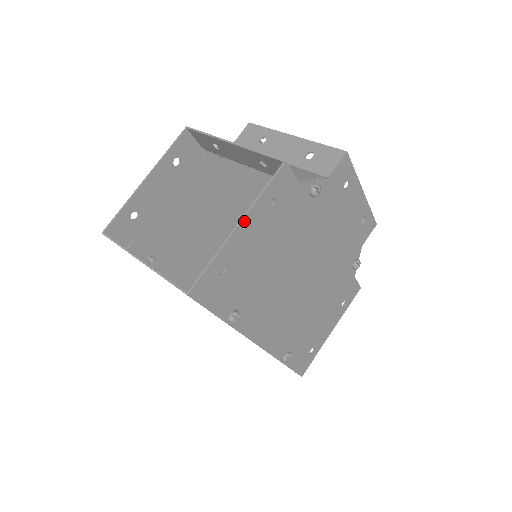
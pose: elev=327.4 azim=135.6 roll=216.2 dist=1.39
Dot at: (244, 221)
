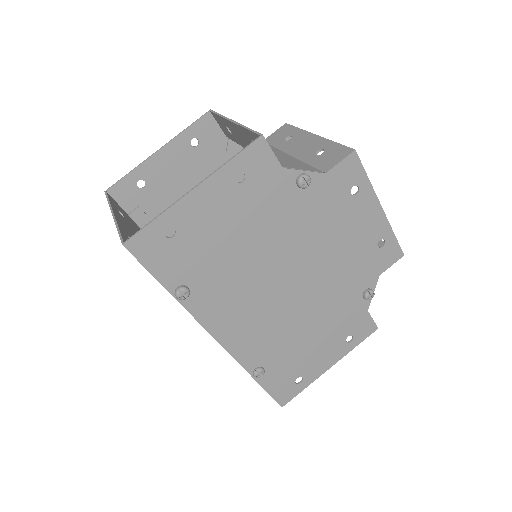
Dot at: (202, 186)
